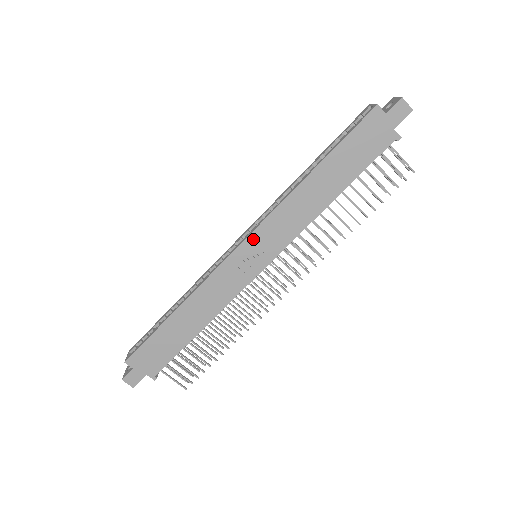
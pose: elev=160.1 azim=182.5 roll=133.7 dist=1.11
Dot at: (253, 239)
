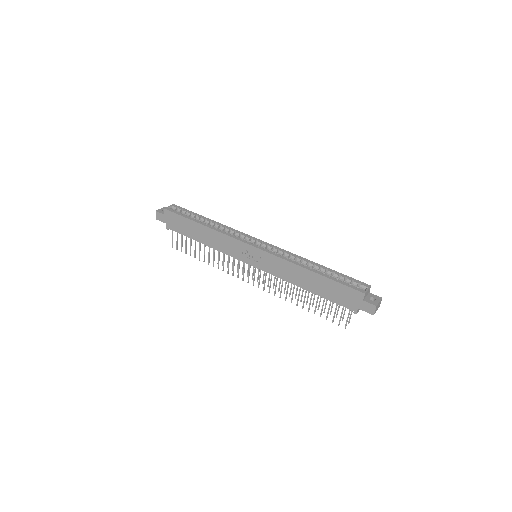
Dot at: (260, 253)
